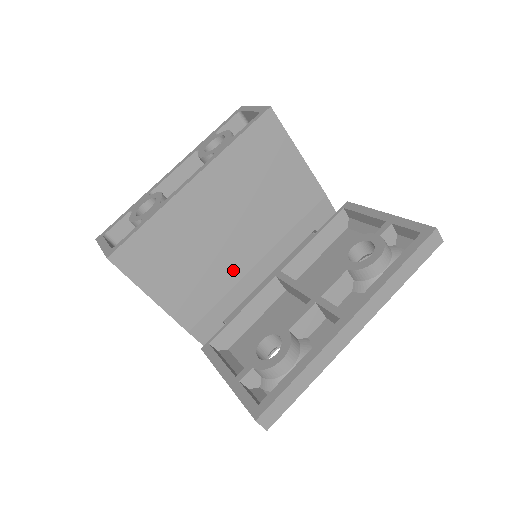
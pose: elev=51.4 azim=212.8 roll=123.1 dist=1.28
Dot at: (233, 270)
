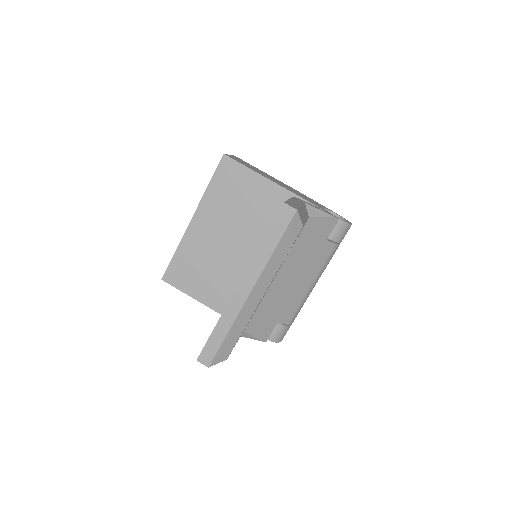
Dot at: (243, 270)
